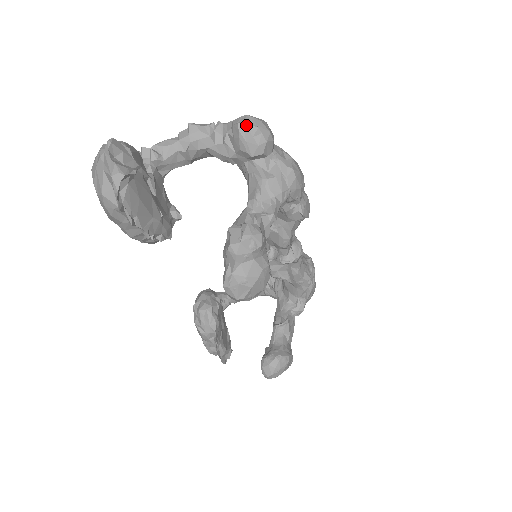
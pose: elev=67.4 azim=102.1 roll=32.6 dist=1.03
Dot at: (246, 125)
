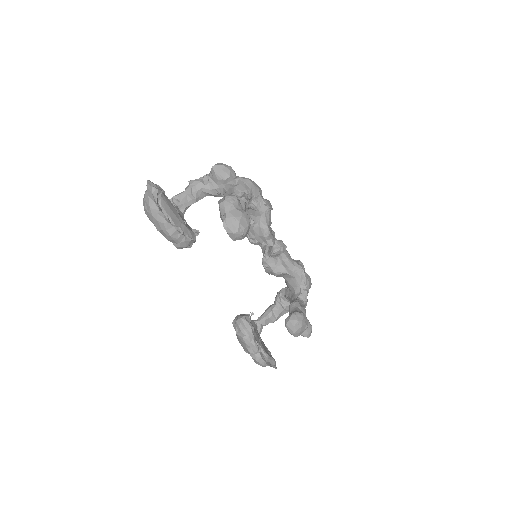
Dot at: (216, 166)
